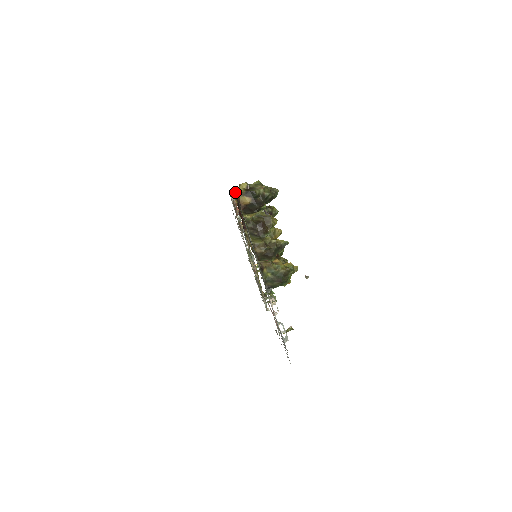
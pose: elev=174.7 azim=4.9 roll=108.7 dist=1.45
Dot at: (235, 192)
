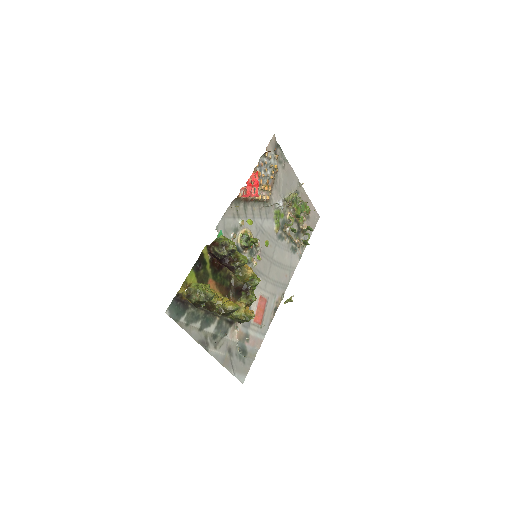
Dot at: (208, 248)
